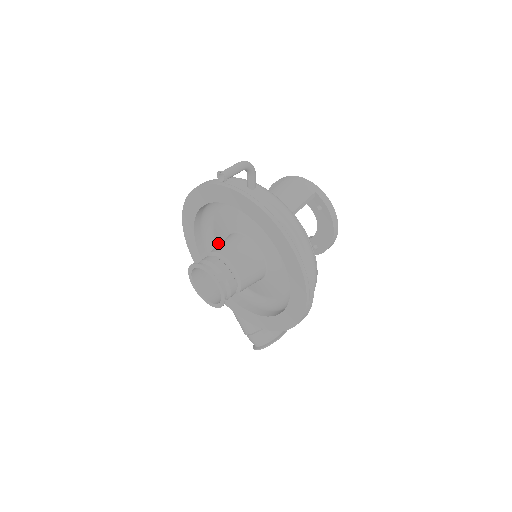
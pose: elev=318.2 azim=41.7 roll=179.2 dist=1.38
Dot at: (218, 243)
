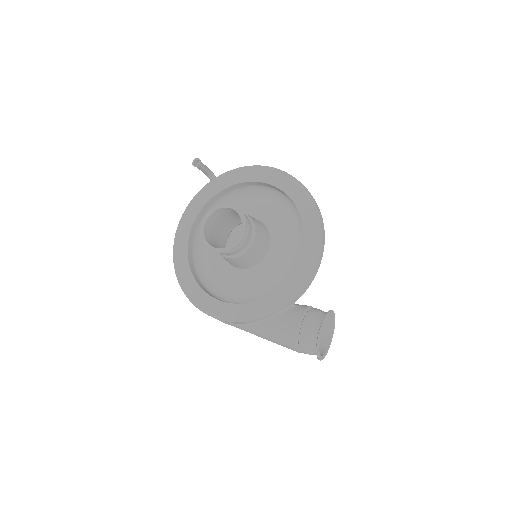
Dot at: (218, 277)
